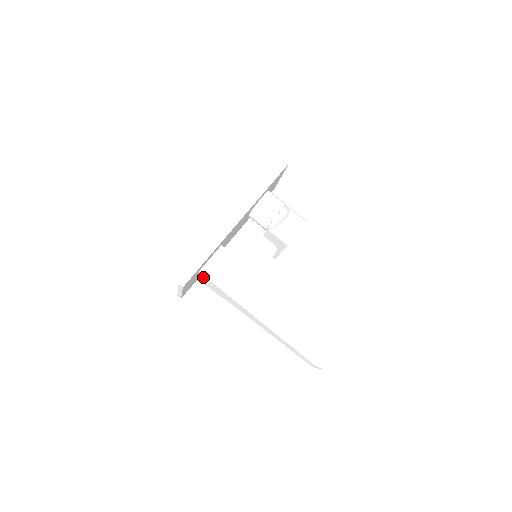
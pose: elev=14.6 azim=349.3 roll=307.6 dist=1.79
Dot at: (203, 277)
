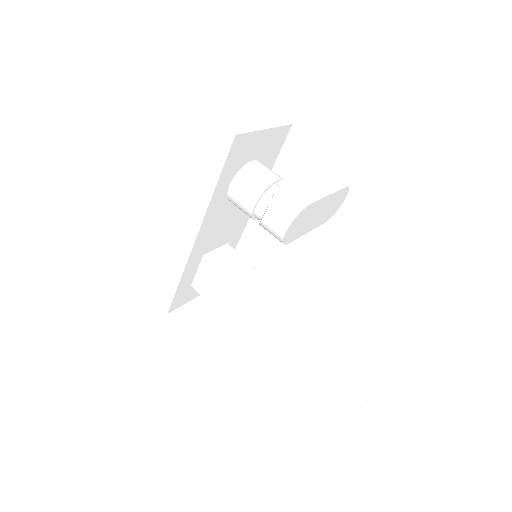
Dot at: occluded
